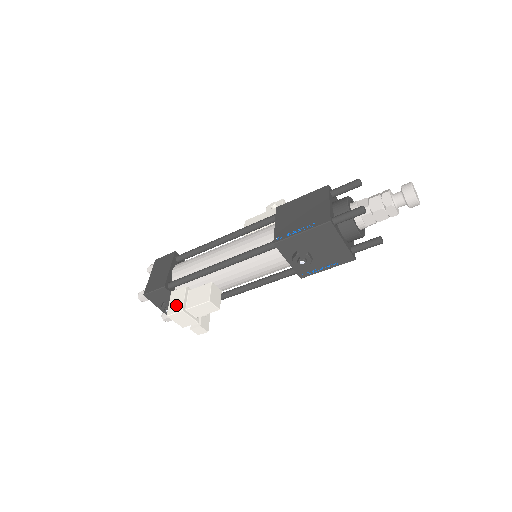
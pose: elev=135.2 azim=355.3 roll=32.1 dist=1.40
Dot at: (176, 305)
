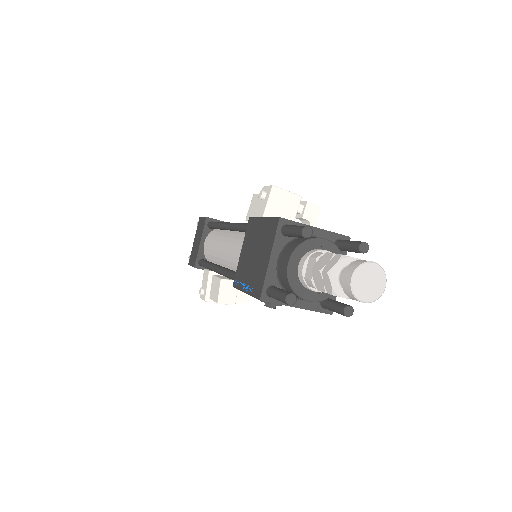
Dot at: (201, 293)
